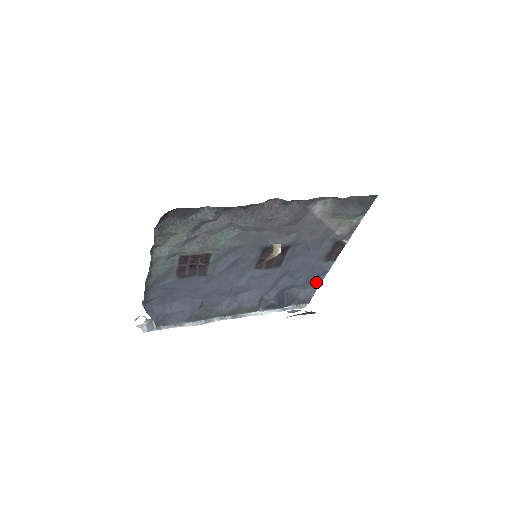
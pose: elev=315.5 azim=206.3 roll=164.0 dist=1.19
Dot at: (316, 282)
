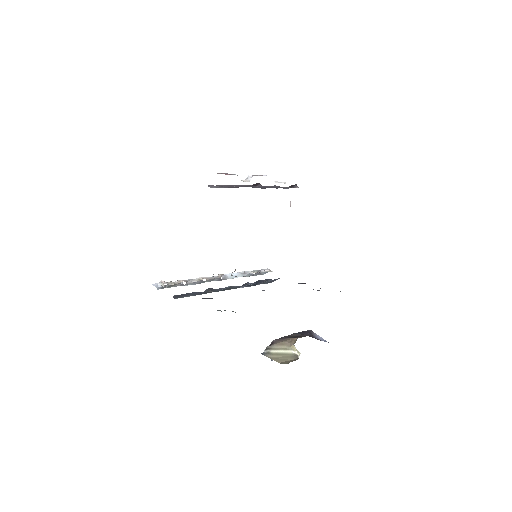
Dot at: occluded
